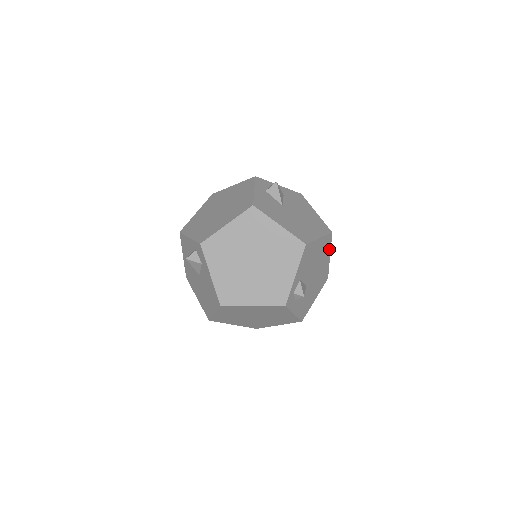
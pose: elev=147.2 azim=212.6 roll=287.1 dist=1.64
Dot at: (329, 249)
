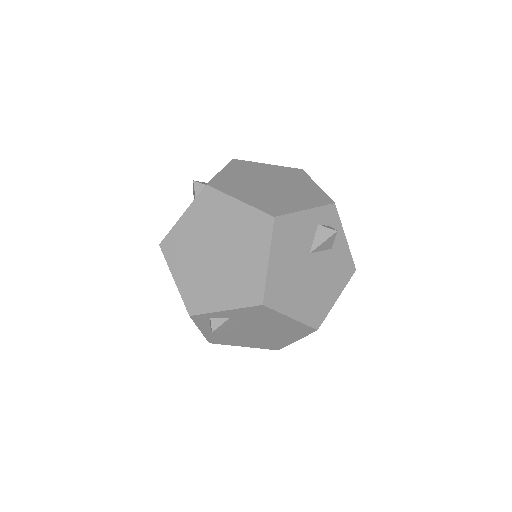
Dot at: (301, 336)
